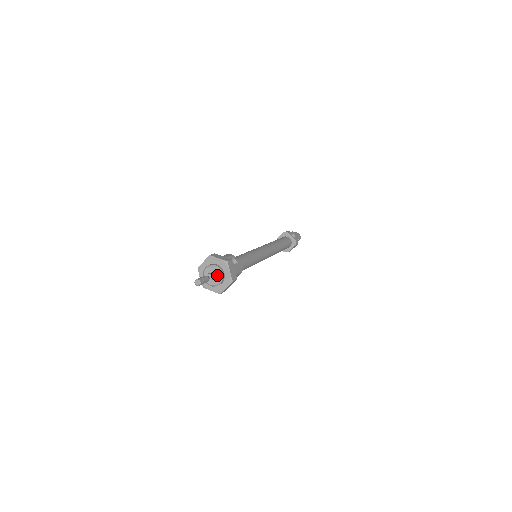
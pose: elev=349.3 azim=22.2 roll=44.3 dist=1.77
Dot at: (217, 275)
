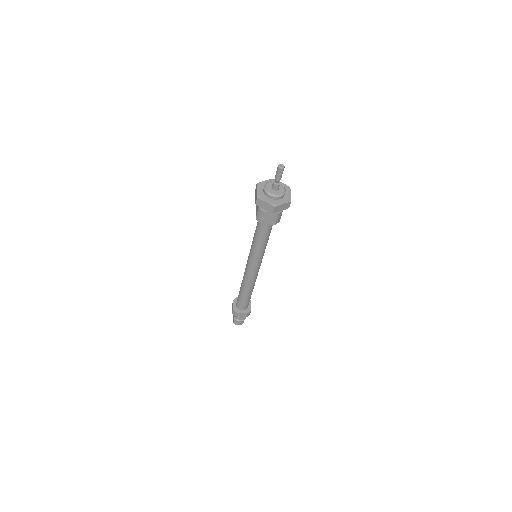
Dot at: occluded
